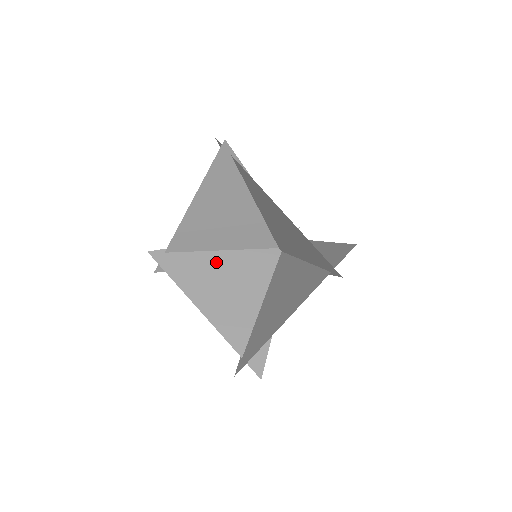
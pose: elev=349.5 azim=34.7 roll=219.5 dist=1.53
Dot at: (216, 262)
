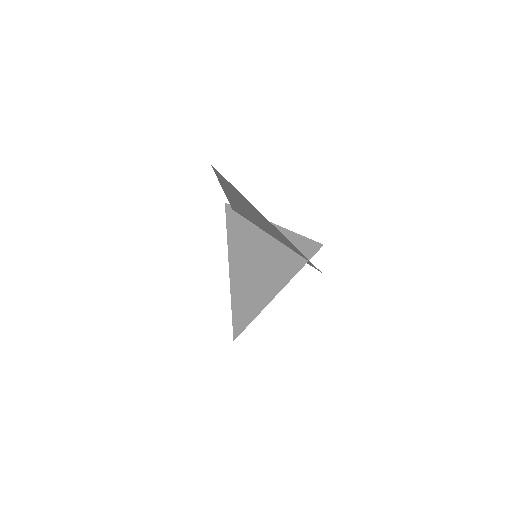
Dot at: (254, 237)
